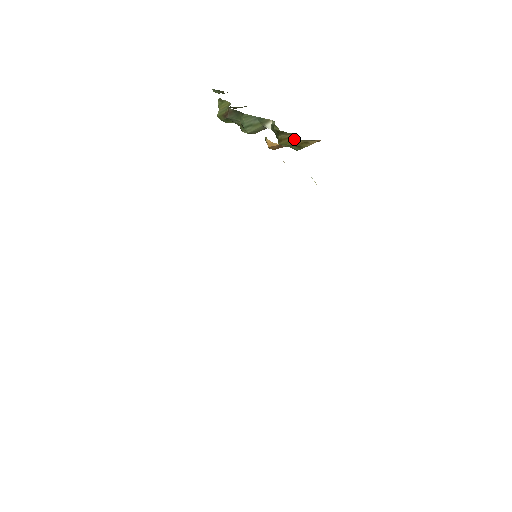
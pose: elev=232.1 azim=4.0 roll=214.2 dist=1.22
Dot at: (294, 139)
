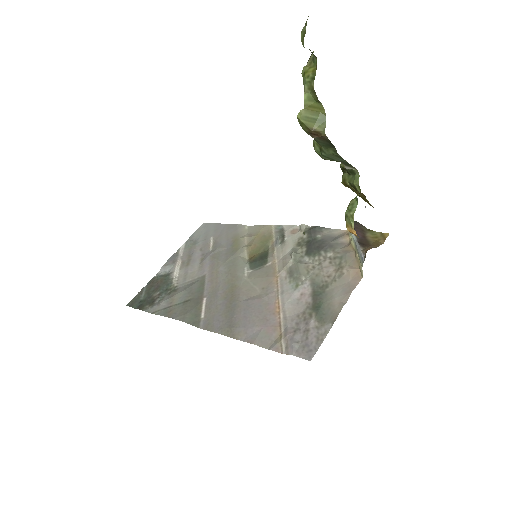
Dot at: (361, 194)
